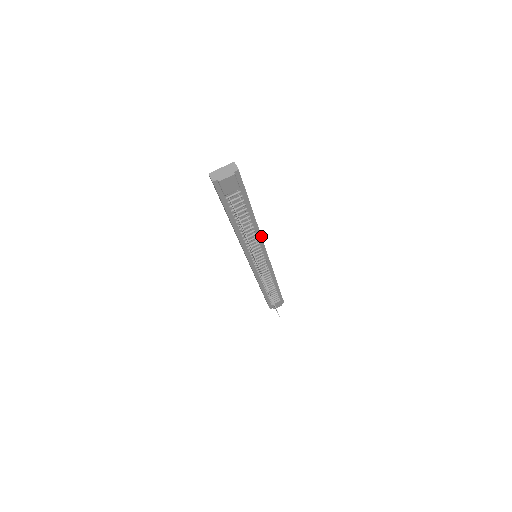
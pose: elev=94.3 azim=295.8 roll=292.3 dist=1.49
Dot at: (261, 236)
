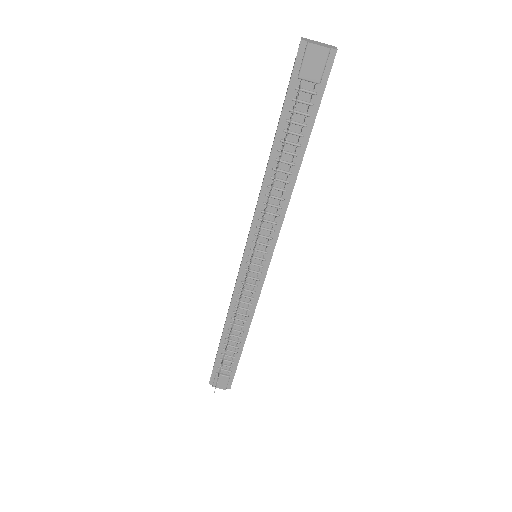
Dot at: (285, 213)
